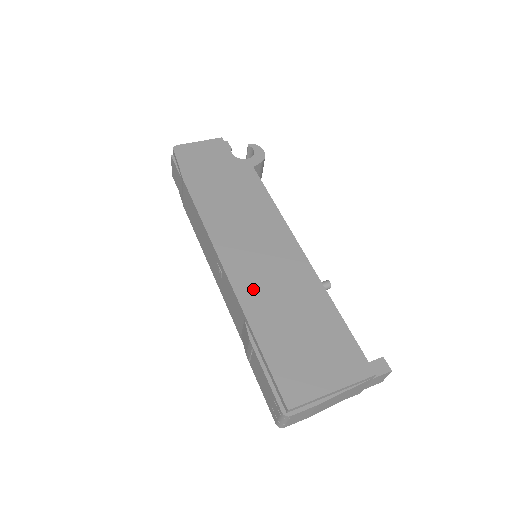
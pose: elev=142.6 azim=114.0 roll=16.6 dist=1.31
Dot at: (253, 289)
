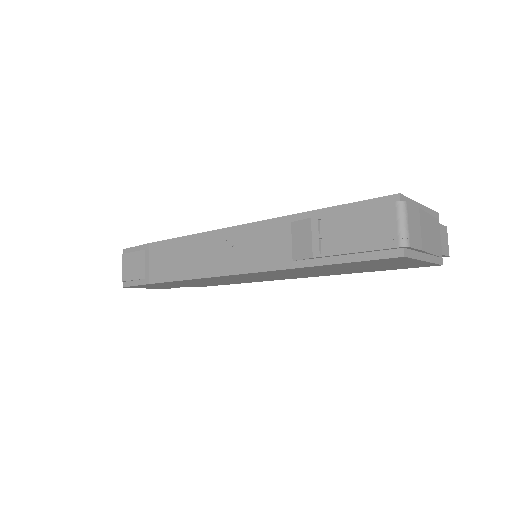
Dot at: occluded
